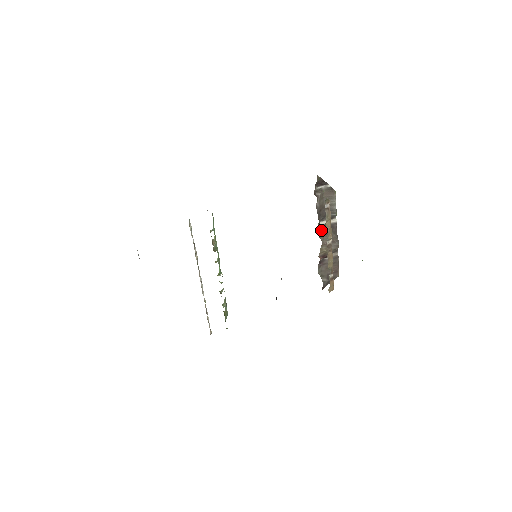
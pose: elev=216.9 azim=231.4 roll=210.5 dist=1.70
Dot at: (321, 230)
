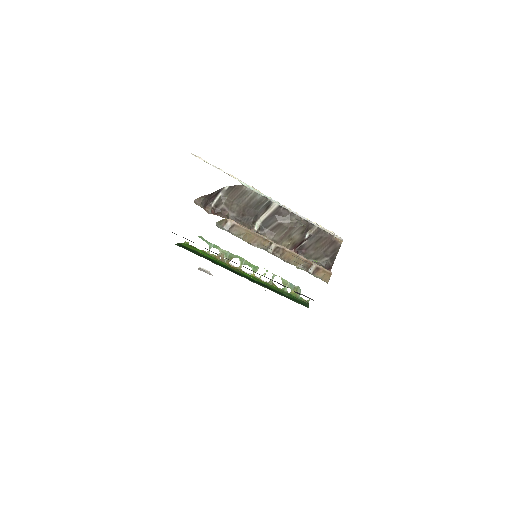
Dot at: (265, 228)
